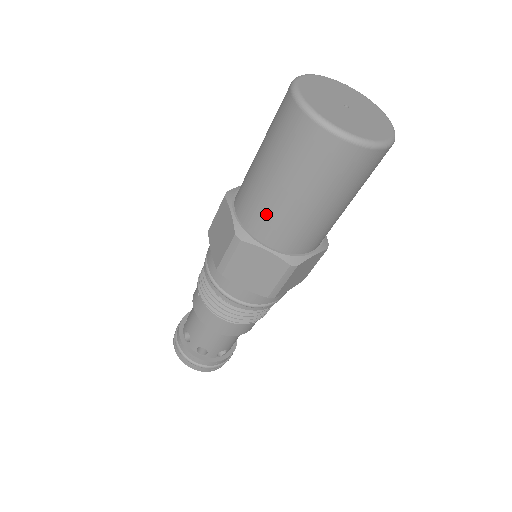
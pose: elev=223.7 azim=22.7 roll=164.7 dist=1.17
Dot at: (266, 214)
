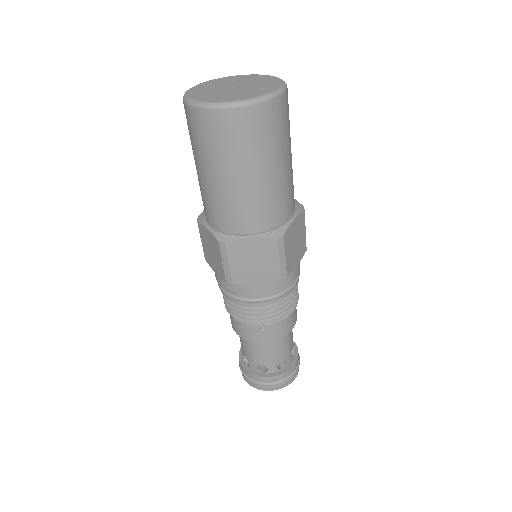
Dot at: (201, 194)
